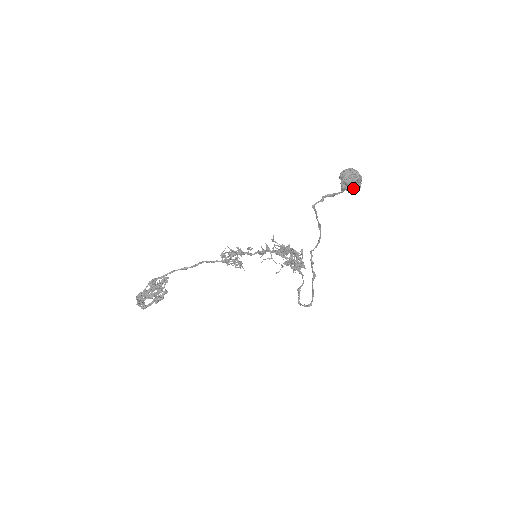
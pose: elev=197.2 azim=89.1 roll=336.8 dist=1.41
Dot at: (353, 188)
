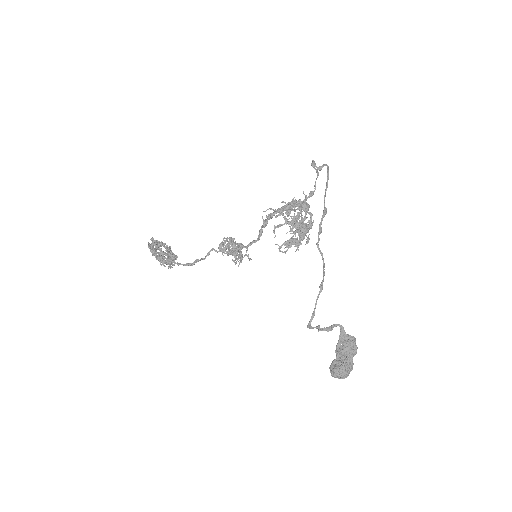
Dot at: occluded
